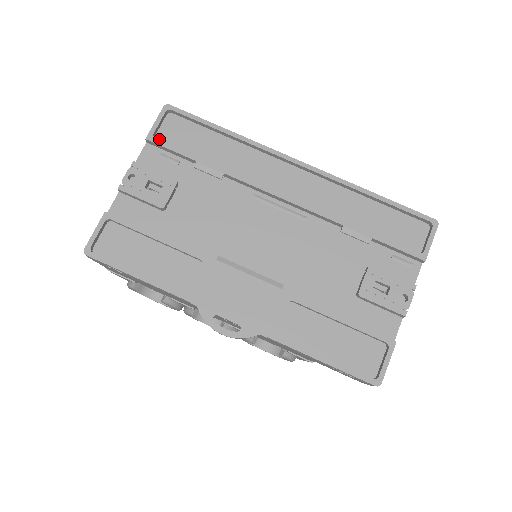
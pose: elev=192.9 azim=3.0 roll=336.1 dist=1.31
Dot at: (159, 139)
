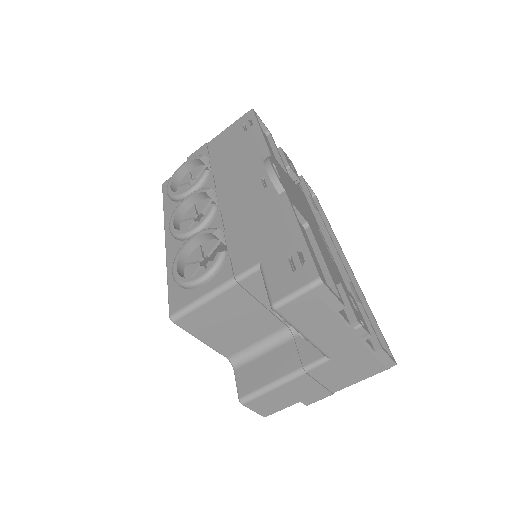
Dot at: occluded
